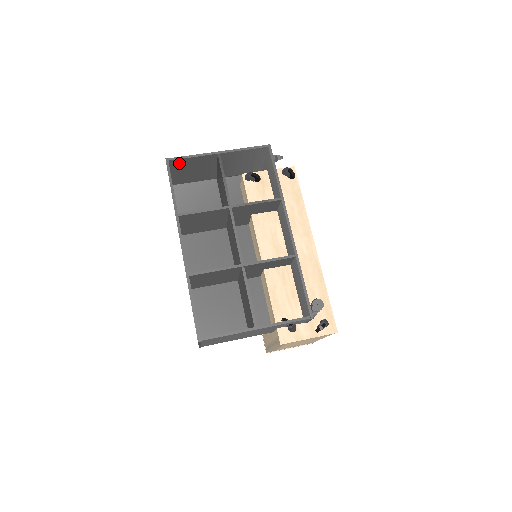
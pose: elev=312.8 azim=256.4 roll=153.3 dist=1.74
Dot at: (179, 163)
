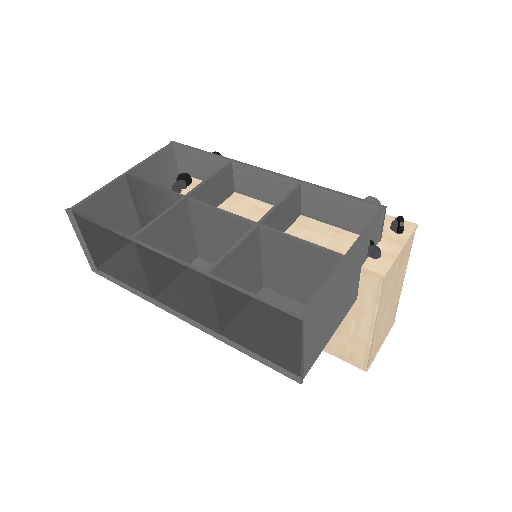
Dot at: (87, 212)
